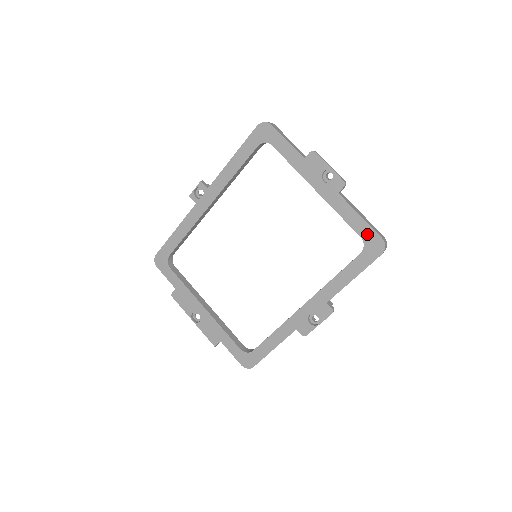
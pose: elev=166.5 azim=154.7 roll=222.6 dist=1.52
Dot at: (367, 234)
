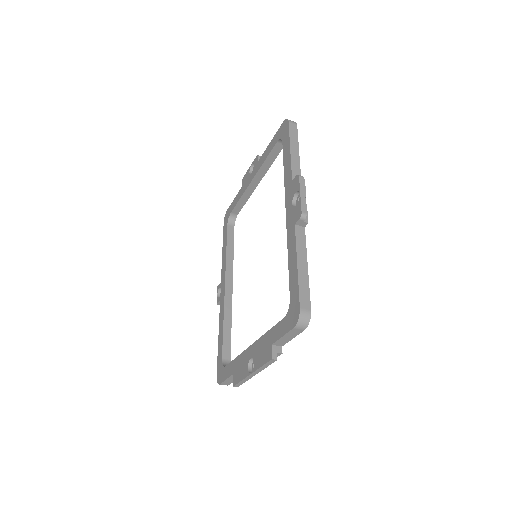
Dot at: (277, 136)
